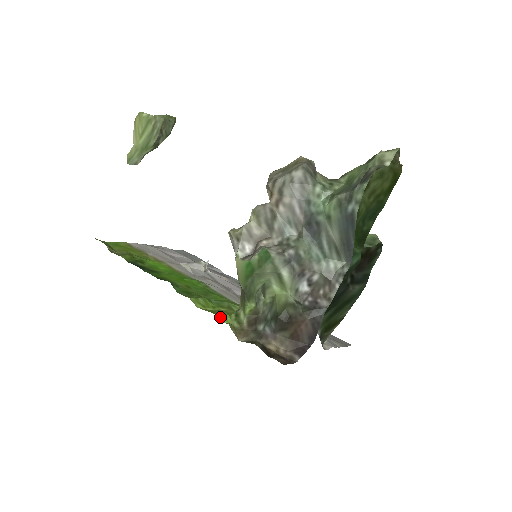
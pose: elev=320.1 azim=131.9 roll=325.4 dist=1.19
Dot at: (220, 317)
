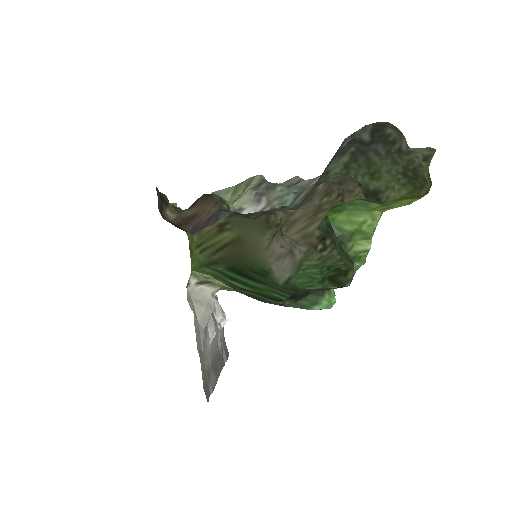
Dot at: occluded
